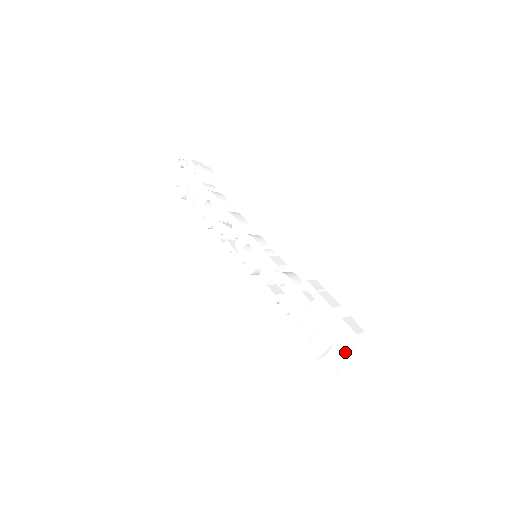
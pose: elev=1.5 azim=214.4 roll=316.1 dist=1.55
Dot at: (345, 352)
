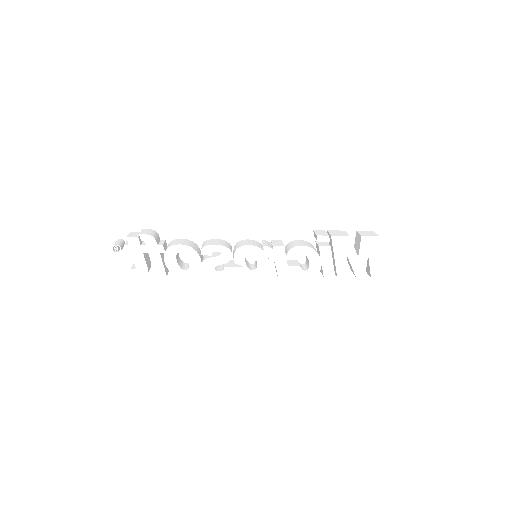
Dot at: (380, 254)
